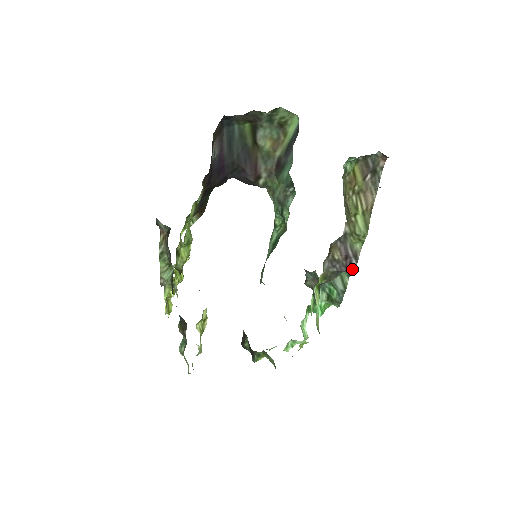
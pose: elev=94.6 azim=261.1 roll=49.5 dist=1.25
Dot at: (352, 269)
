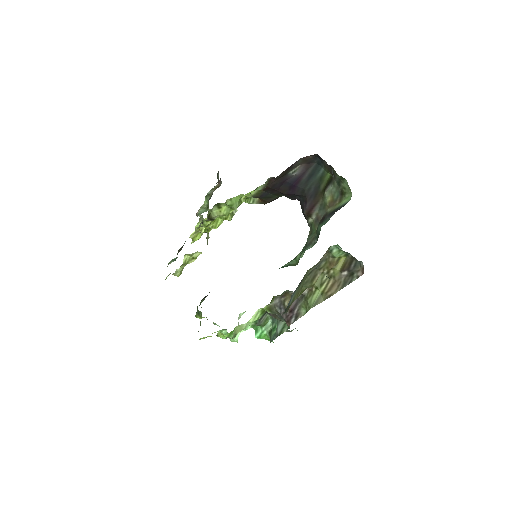
Dot at: (289, 323)
